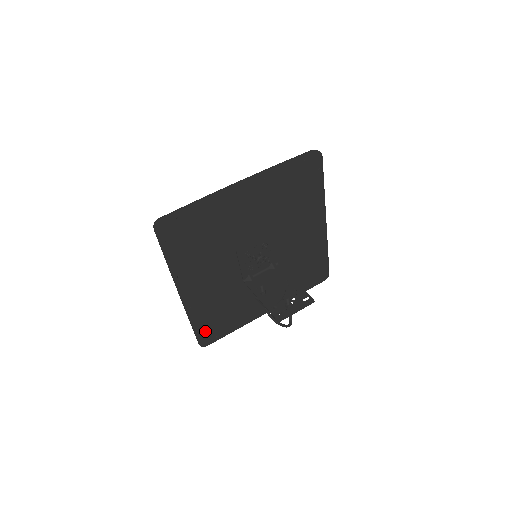
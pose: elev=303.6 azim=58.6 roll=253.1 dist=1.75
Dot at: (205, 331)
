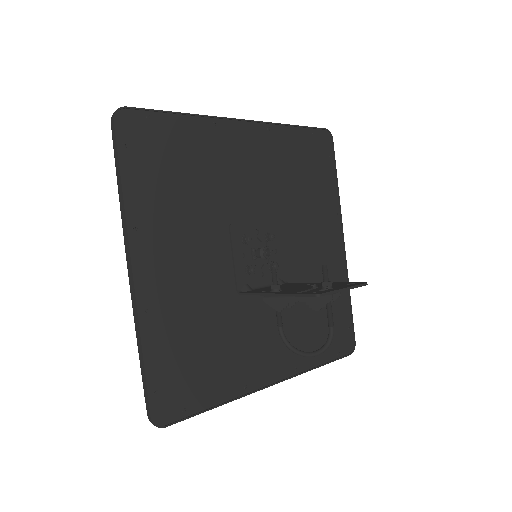
Dot at: (165, 384)
